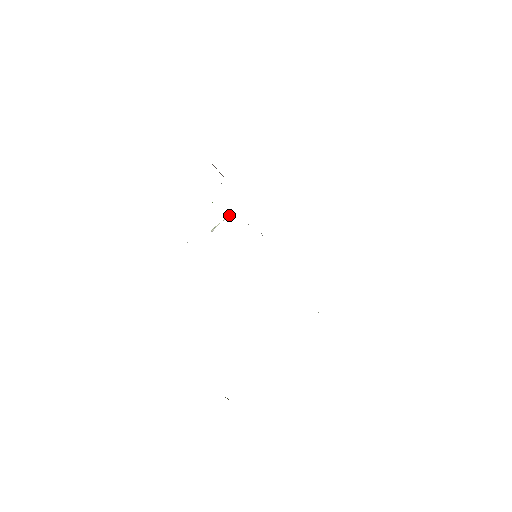
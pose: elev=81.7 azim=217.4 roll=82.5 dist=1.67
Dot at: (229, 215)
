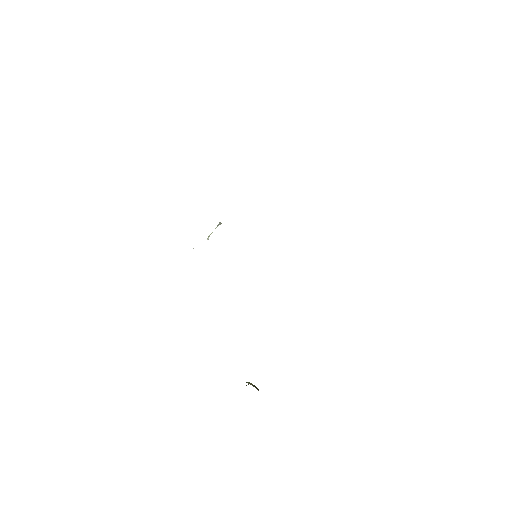
Dot at: (218, 225)
